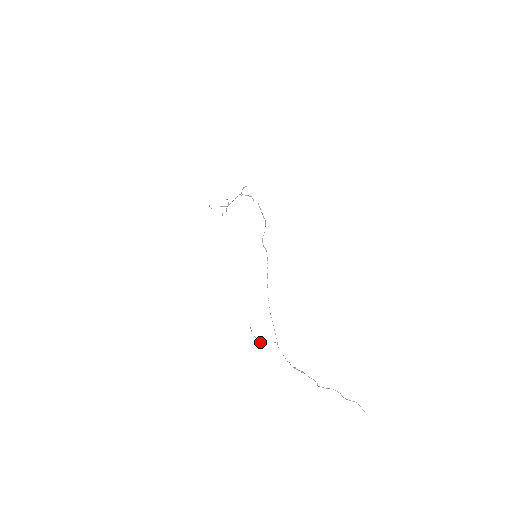
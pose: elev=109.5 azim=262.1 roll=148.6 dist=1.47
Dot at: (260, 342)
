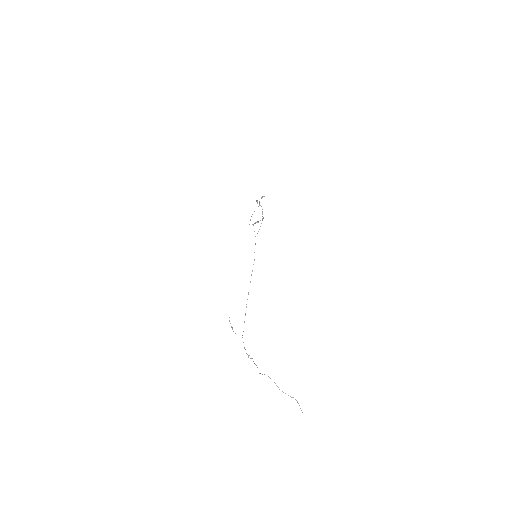
Dot at: occluded
